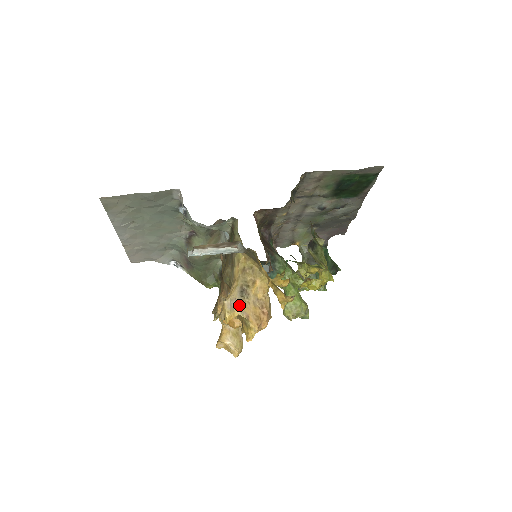
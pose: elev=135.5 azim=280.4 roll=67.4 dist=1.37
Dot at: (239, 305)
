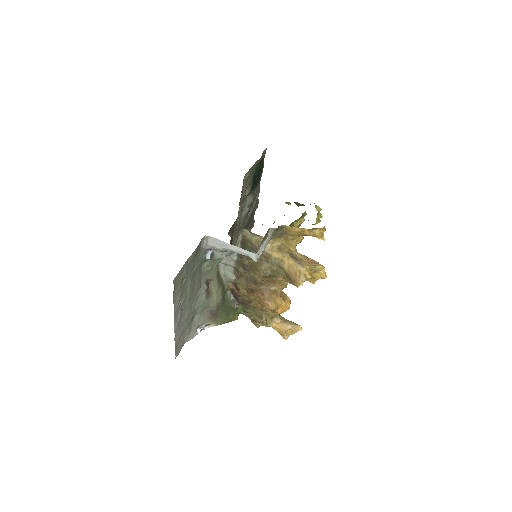
Dot at: (303, 264)
